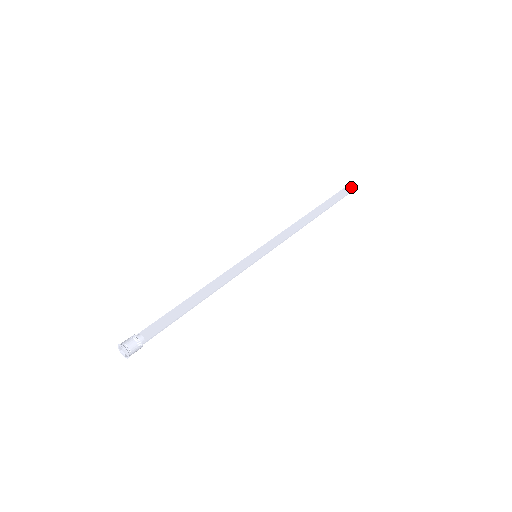
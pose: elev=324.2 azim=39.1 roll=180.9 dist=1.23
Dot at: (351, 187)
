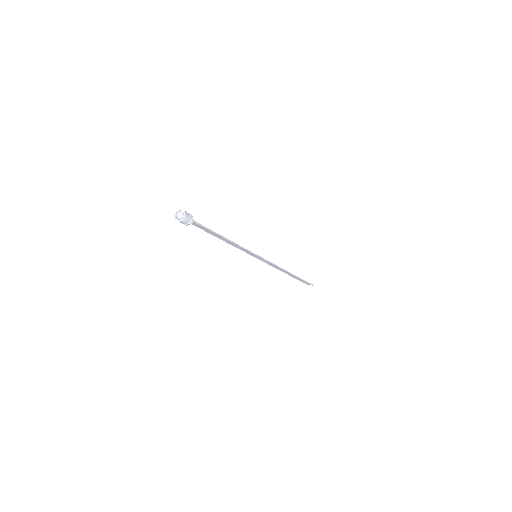
Dot at: (309, 284)
